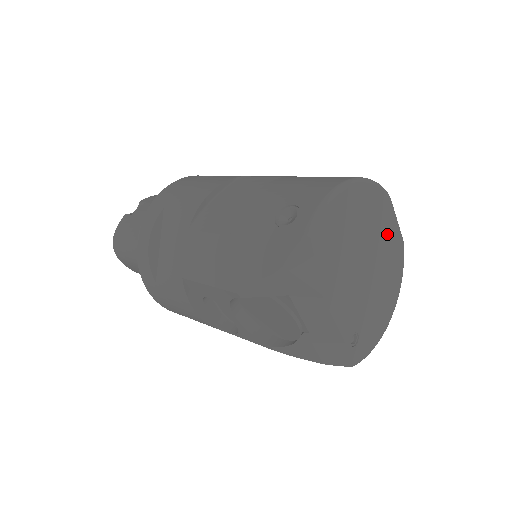
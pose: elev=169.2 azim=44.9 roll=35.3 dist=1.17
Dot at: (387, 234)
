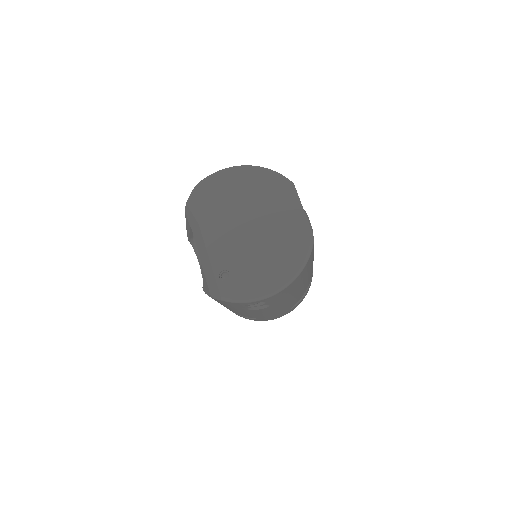
Dot at: (286, 214)
